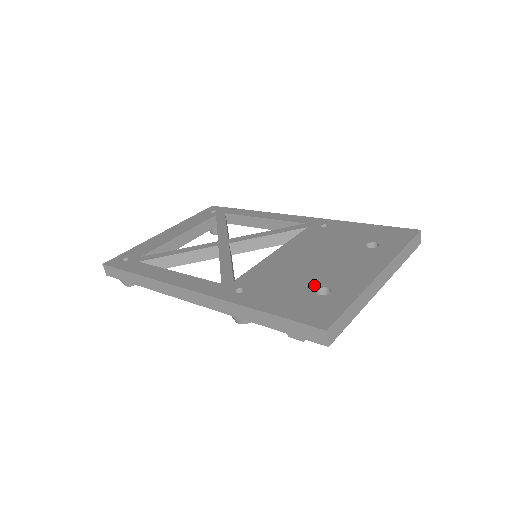
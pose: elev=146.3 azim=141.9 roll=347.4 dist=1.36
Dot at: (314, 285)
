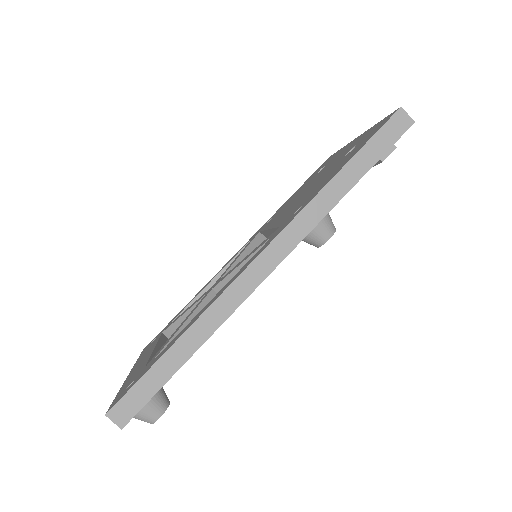
Dot at: (338, 162)
